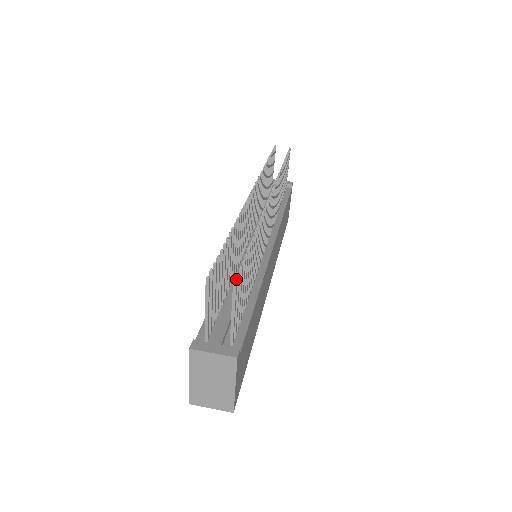
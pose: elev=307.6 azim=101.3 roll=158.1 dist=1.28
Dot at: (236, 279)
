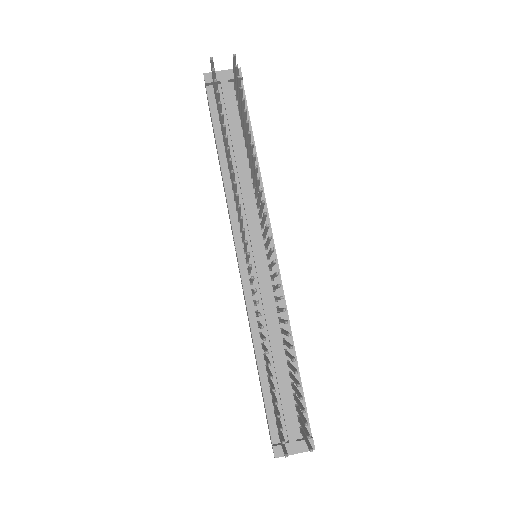
Dot at: (307, 438)
